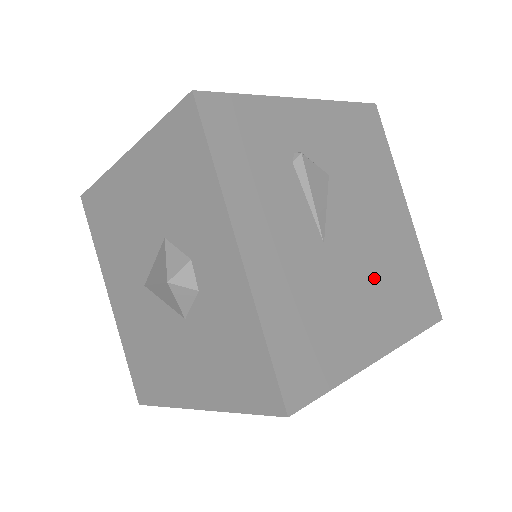
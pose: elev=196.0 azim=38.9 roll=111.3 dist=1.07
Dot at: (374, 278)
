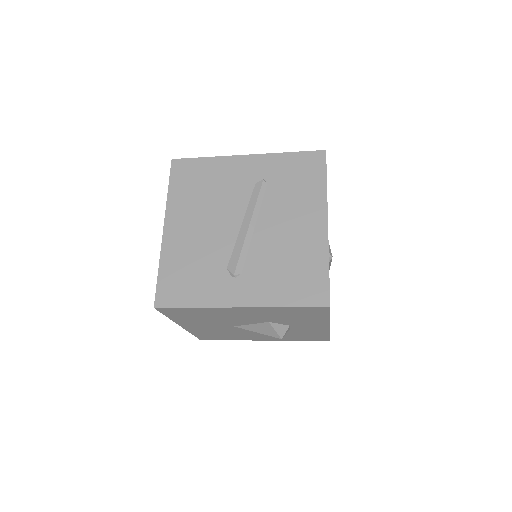
Dot at: occluded
